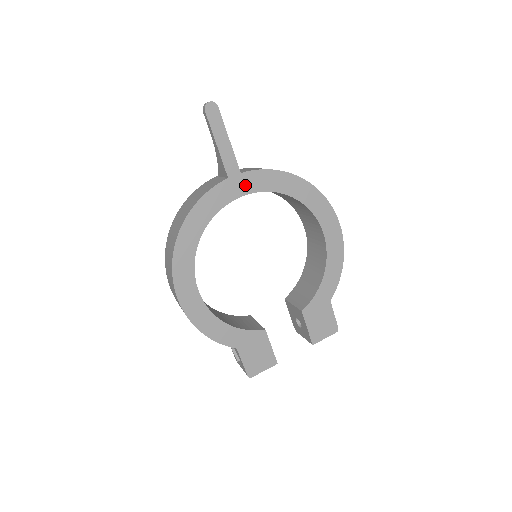
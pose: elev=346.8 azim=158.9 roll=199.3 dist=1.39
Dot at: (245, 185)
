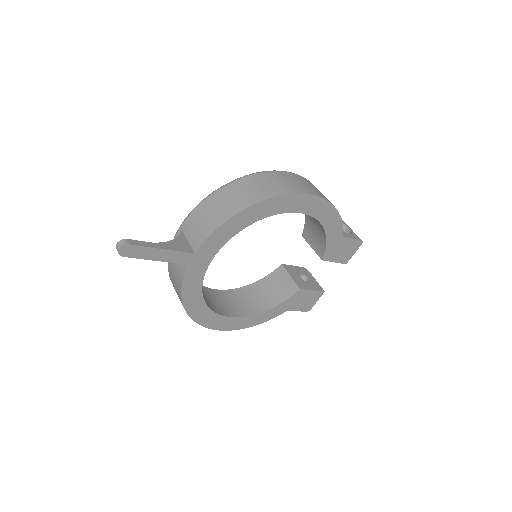
Dot at: (206, 255)
